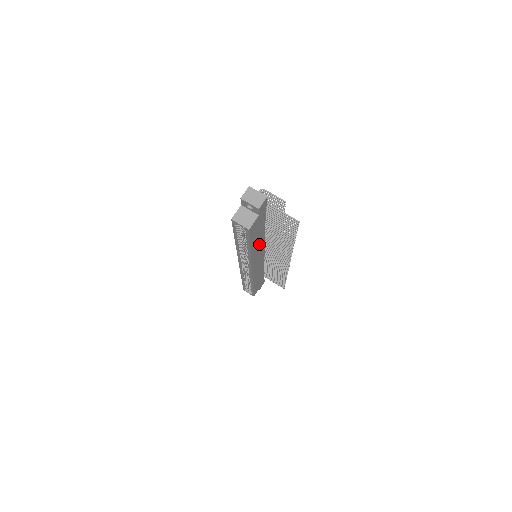
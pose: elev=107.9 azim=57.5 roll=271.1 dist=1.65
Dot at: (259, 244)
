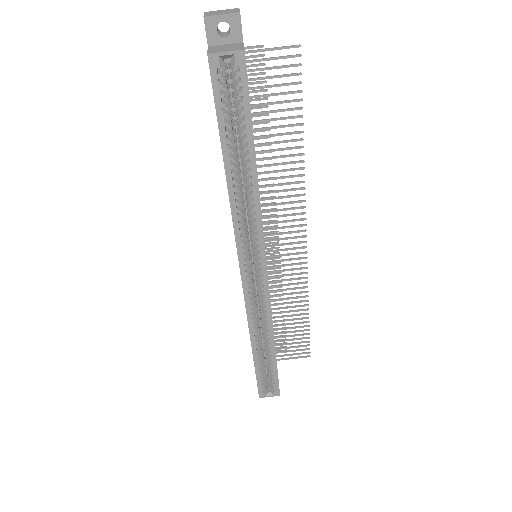
Dot at: occluded
